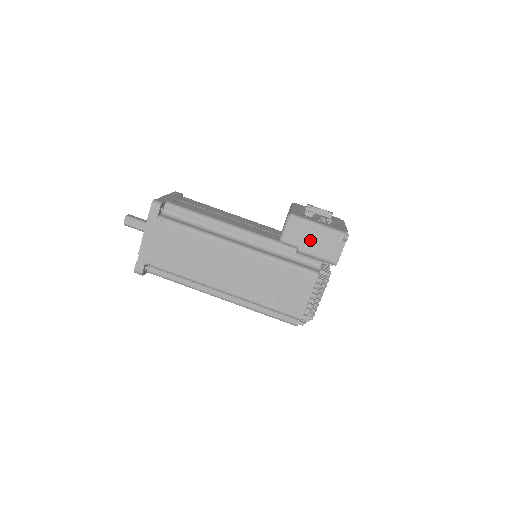
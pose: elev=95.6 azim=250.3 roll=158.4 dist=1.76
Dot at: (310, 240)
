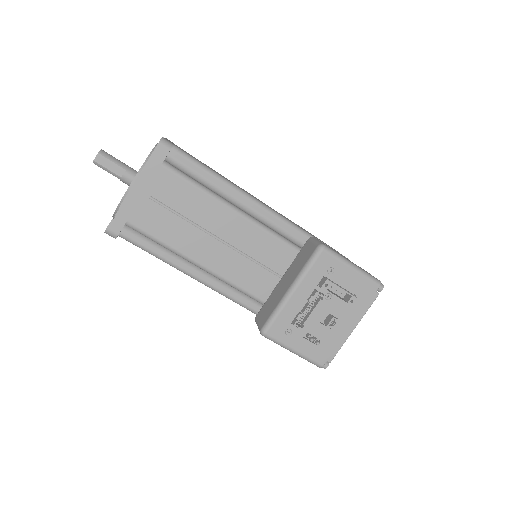
Dot at: occluded
